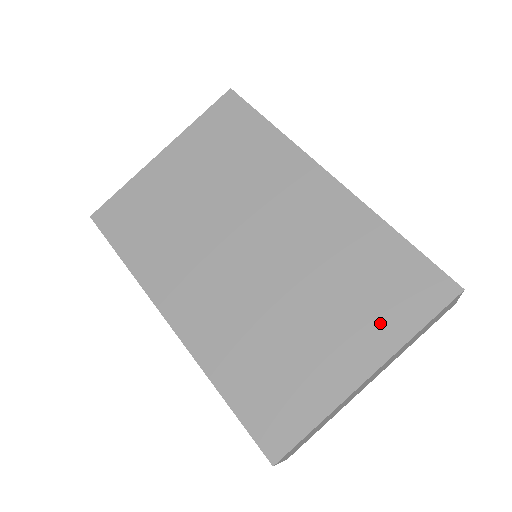
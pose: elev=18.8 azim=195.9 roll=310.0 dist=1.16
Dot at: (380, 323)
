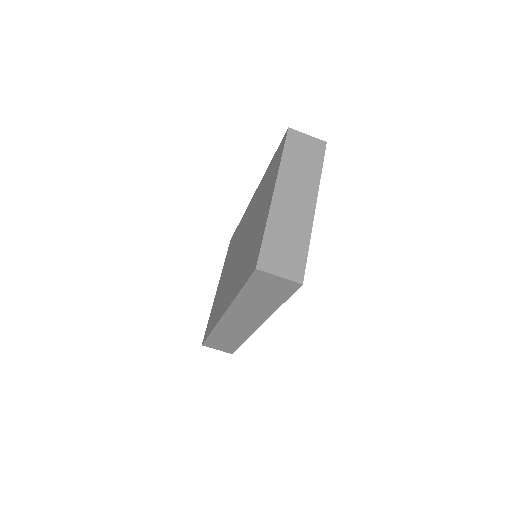
Dot at: (272, 179)
